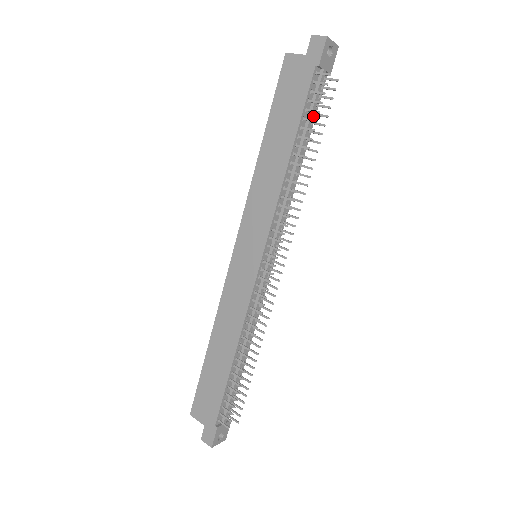
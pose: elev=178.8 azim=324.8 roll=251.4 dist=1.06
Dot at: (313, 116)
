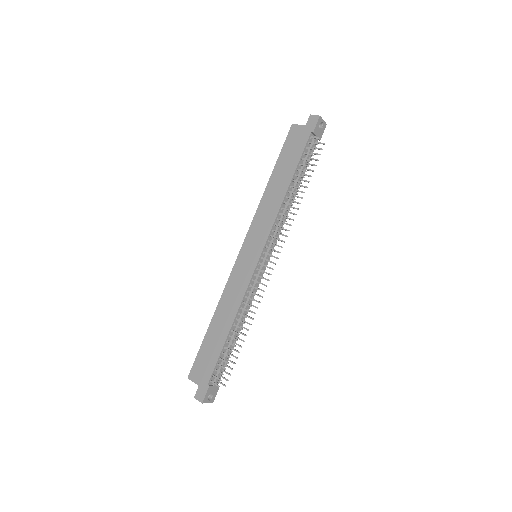
Dot at: occluded
